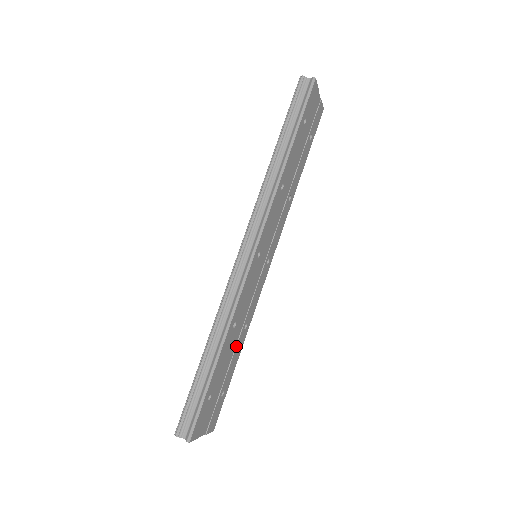
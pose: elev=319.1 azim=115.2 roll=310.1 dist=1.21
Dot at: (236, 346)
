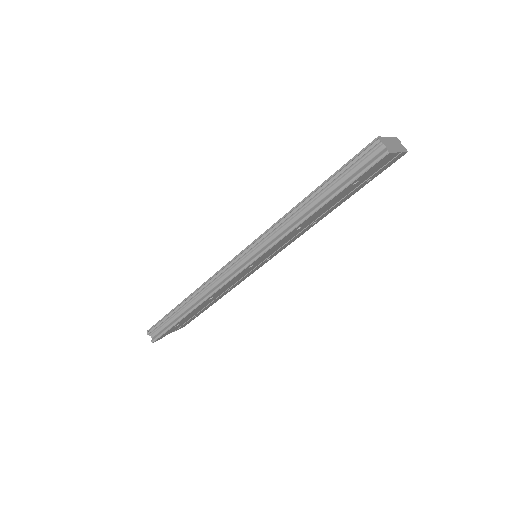
Dot at: (215, 299)
